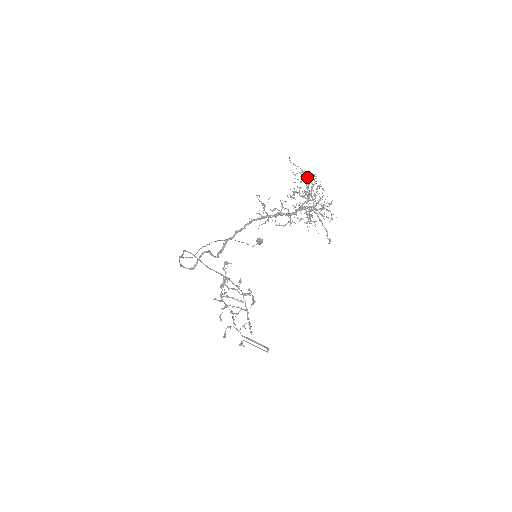
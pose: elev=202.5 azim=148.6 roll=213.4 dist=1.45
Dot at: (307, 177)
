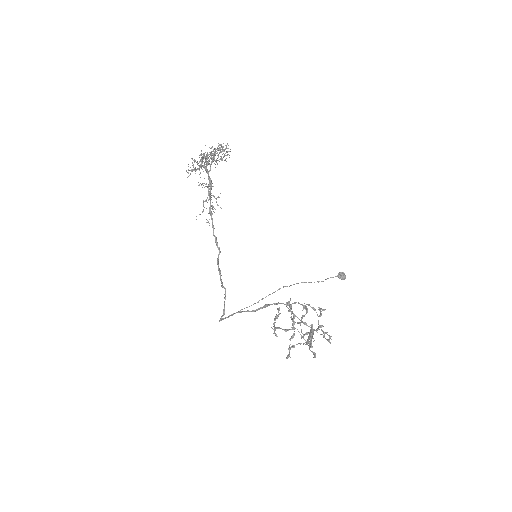
Dot at: occluded
